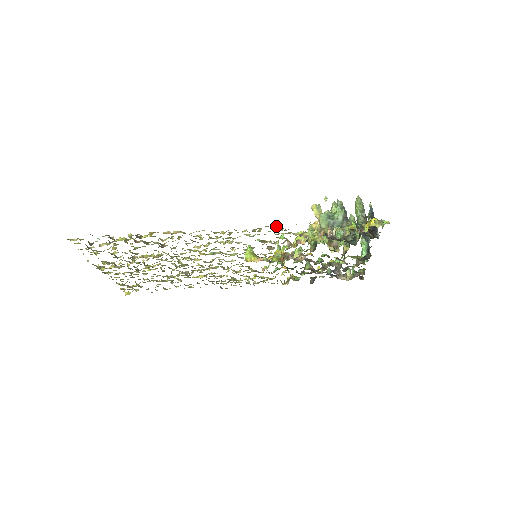
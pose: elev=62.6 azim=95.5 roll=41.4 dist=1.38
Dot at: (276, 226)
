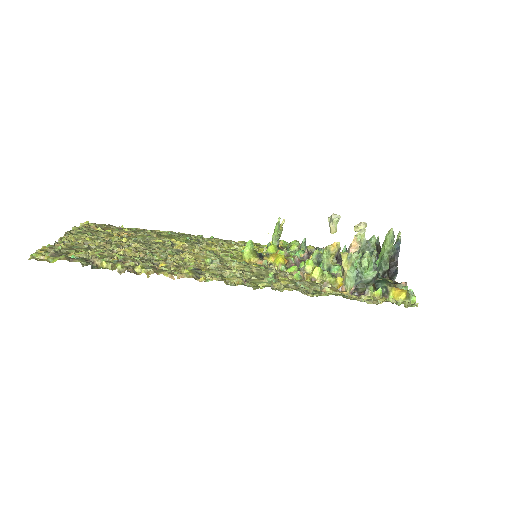
Dot at: (301, 292)
